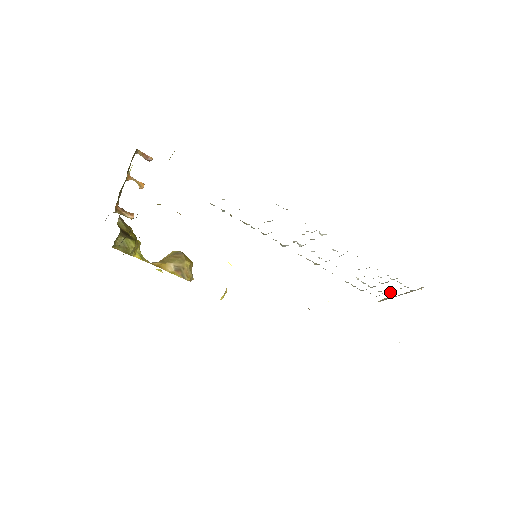
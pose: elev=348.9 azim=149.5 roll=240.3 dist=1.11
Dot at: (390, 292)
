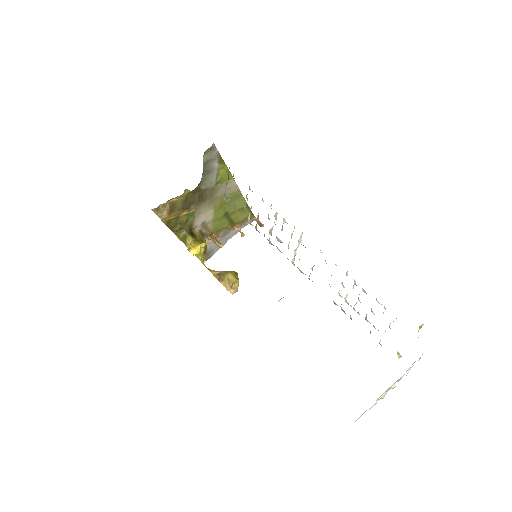
Dot at: occluded
